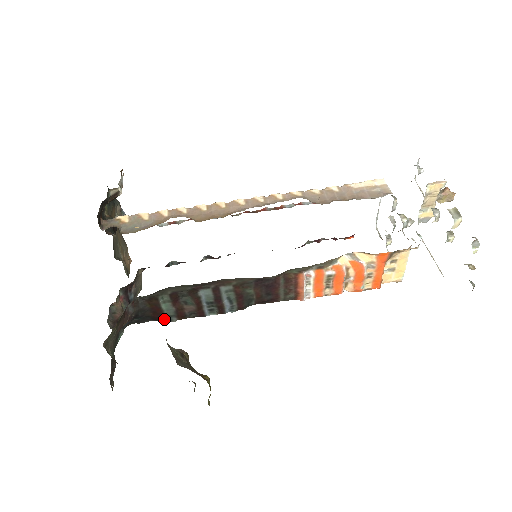
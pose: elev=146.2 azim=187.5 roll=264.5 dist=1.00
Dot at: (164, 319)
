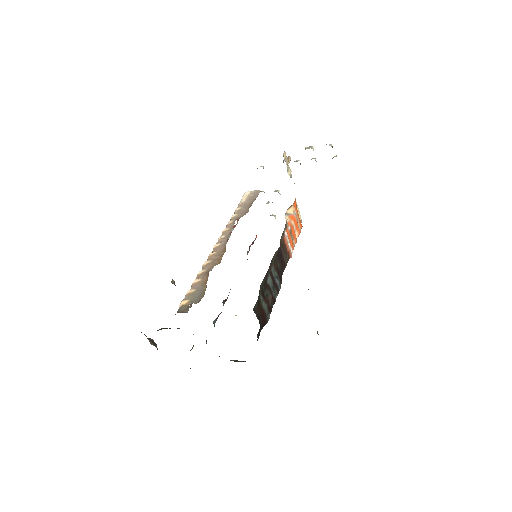
Dot at: (266, 320)
